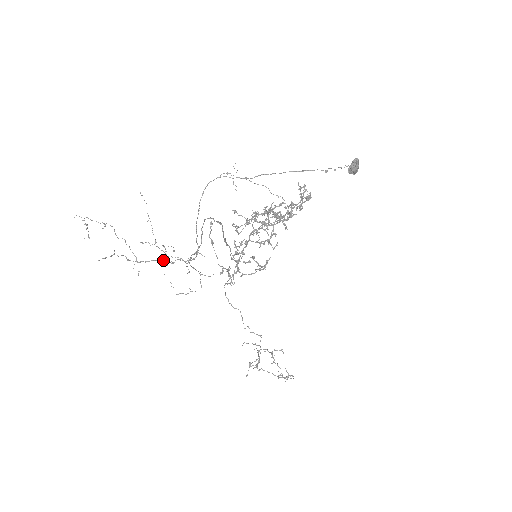
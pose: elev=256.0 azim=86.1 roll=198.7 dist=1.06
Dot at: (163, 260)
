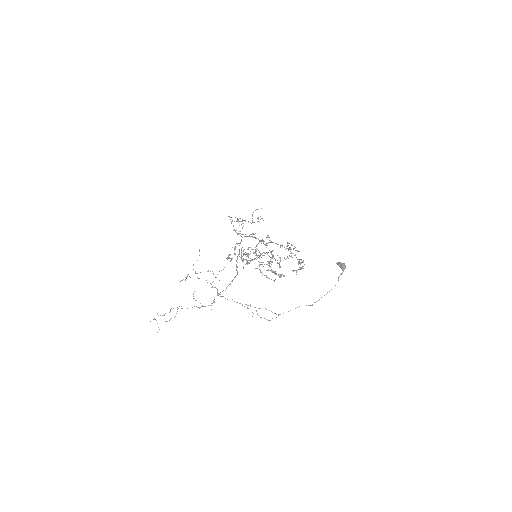
Dot at: occluded
